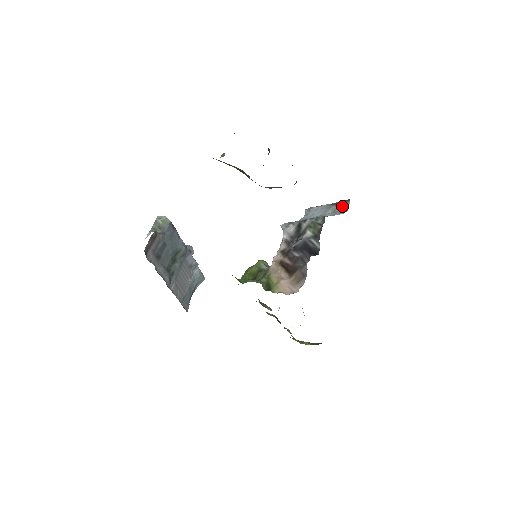
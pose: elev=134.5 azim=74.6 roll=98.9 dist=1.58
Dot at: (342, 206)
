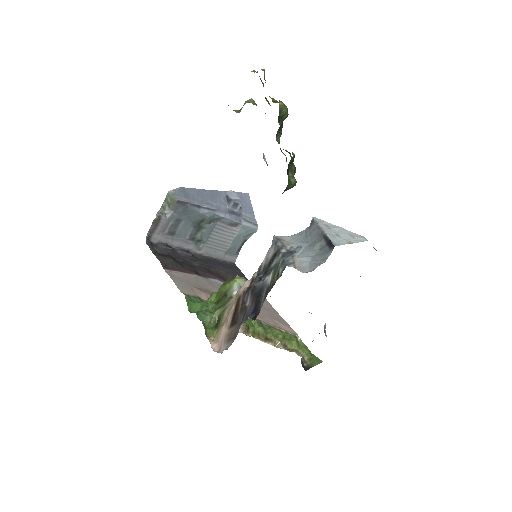
Dot at: (326, 250)
